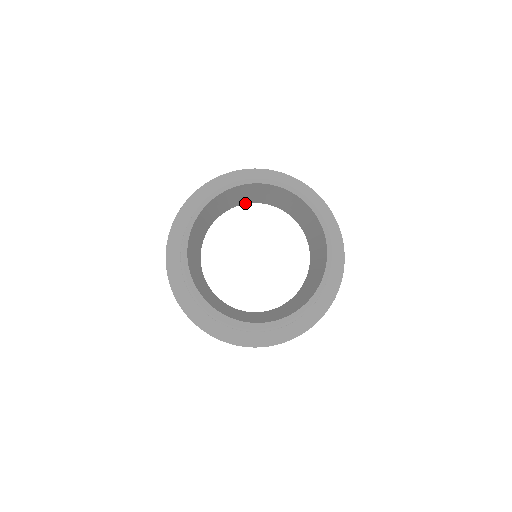
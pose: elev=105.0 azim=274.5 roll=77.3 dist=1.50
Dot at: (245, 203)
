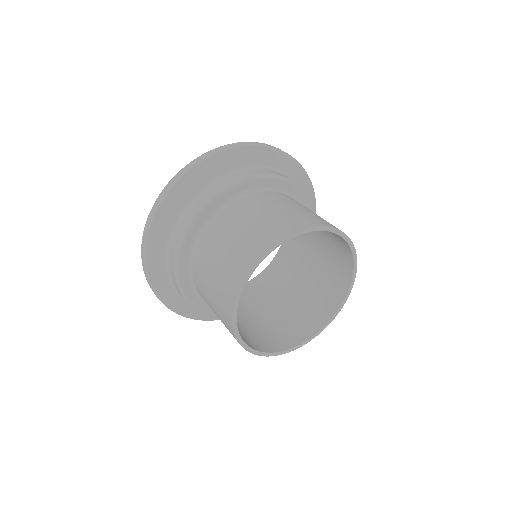
Dot at: occluded
